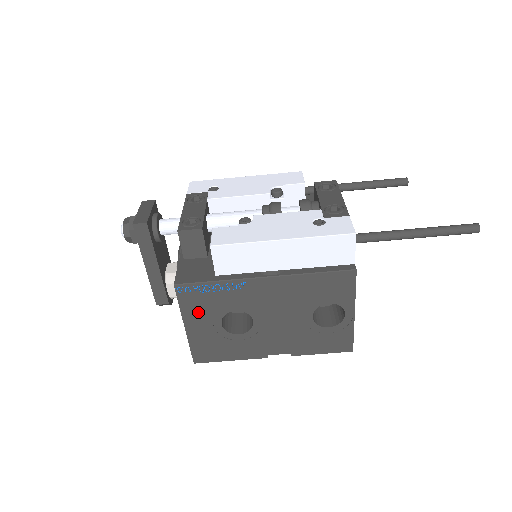
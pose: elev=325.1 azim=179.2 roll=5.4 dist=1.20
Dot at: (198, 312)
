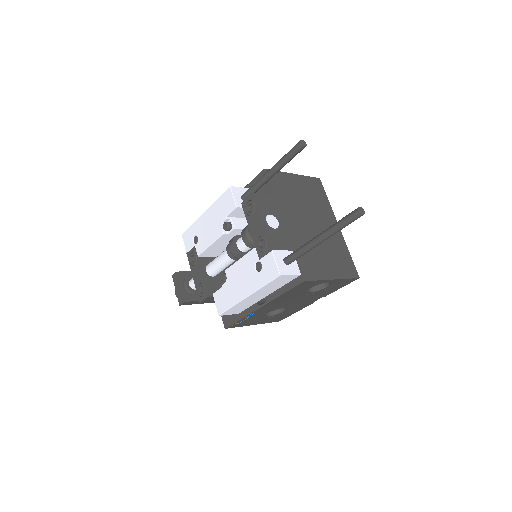
Dot at: (251, 322)
